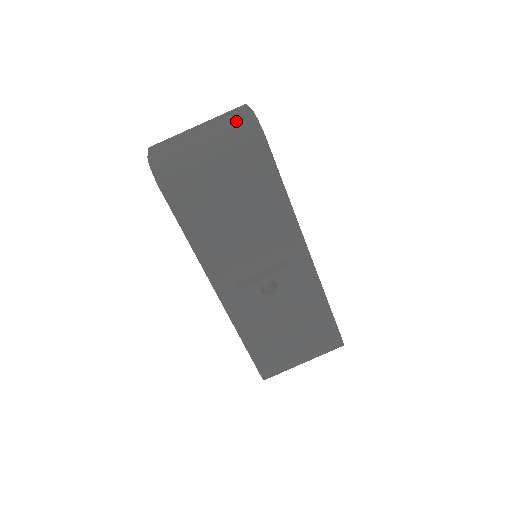
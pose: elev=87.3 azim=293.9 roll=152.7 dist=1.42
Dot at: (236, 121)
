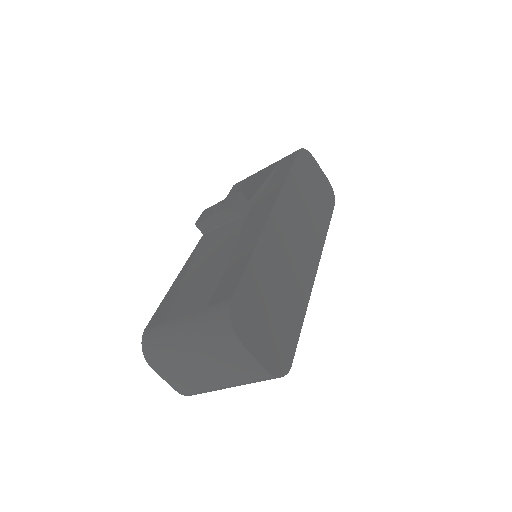
Dot at: (255, 380)
